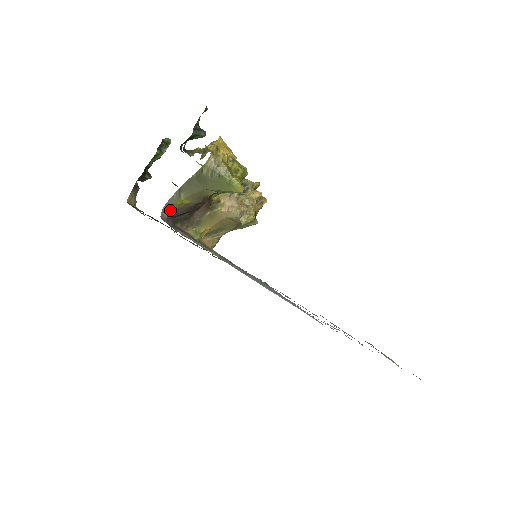
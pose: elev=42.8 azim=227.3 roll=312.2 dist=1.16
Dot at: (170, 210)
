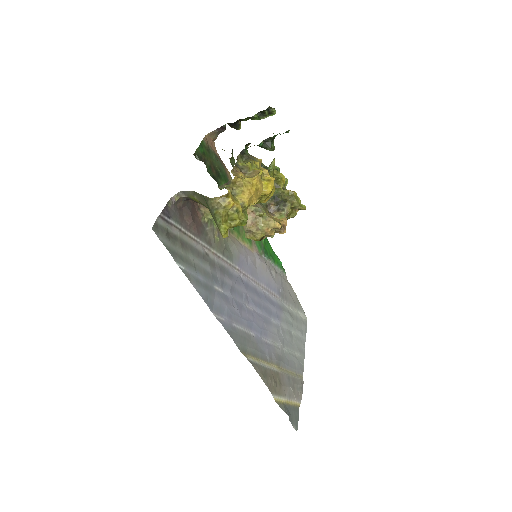
Dot at: (185, 196)
